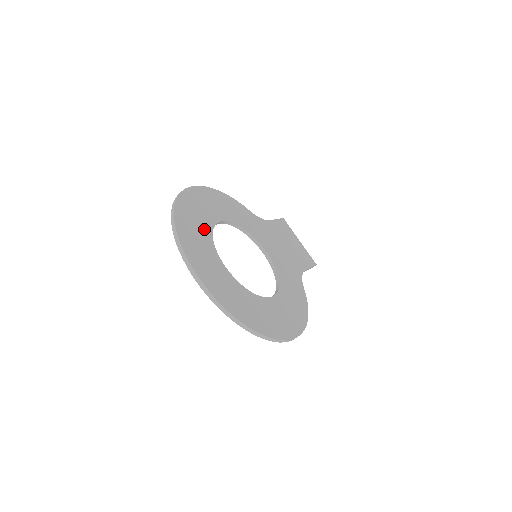
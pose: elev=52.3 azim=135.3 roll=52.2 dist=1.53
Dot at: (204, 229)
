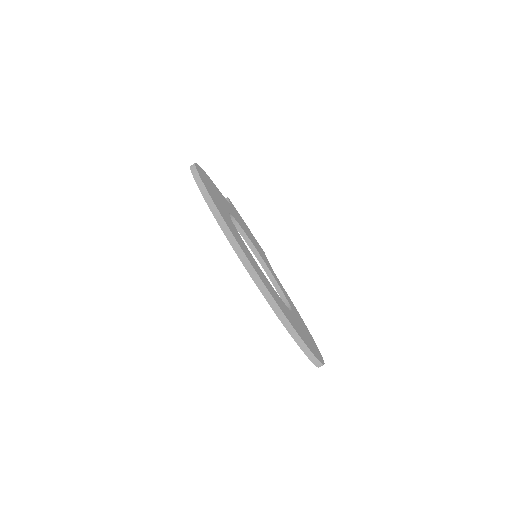
Dot at: (236, 231)
